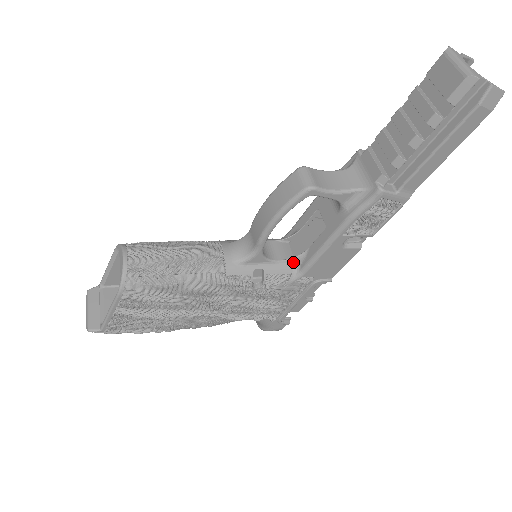
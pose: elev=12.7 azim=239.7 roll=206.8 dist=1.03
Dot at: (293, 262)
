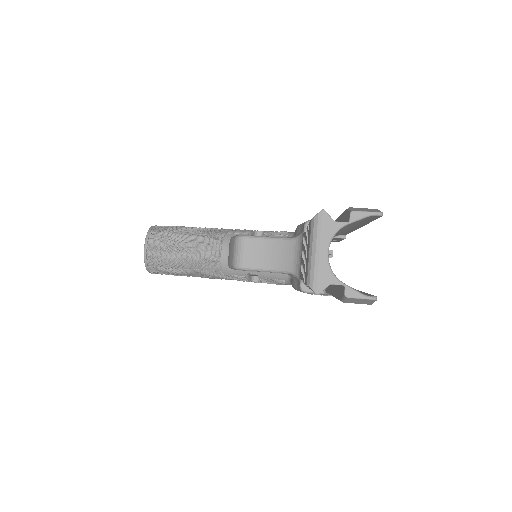
Dot at: occluded
